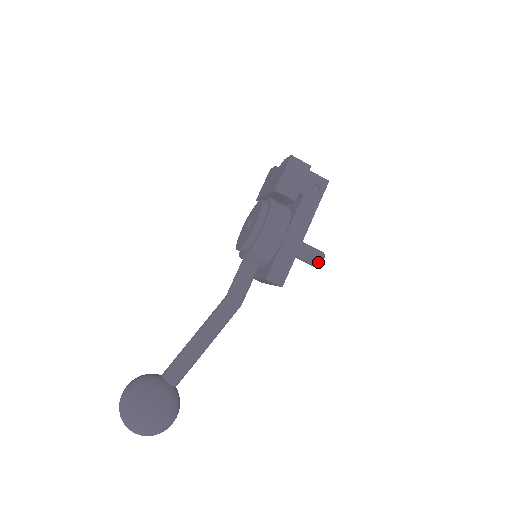
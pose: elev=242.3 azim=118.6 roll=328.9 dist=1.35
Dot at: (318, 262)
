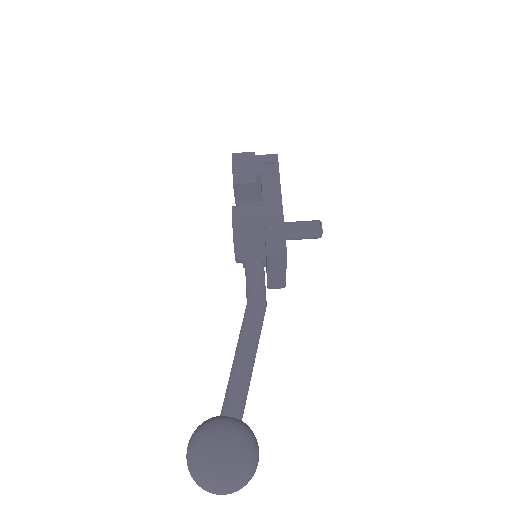
Dot at: (317, 229)
